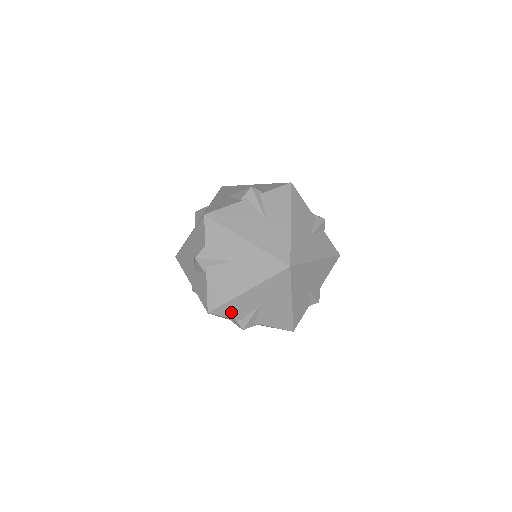
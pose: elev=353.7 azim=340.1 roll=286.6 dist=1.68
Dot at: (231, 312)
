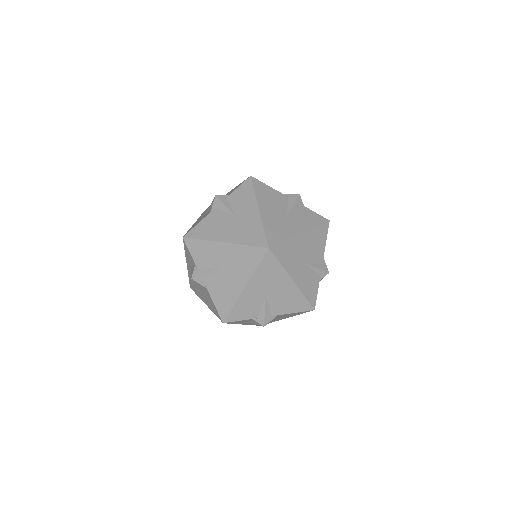
Dot at: (243, 314)
